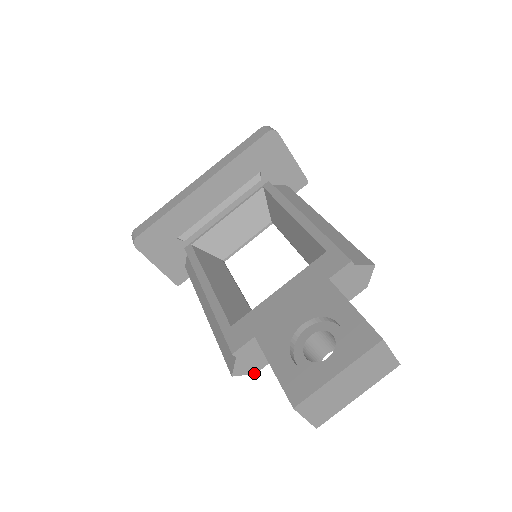
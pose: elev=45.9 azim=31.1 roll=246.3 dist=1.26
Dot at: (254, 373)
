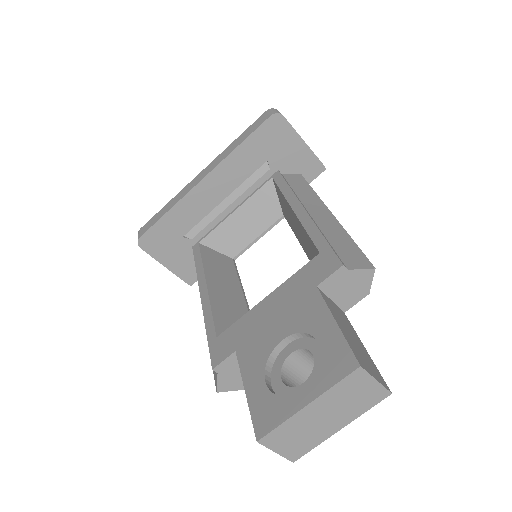
Dot at: (243, 389)
